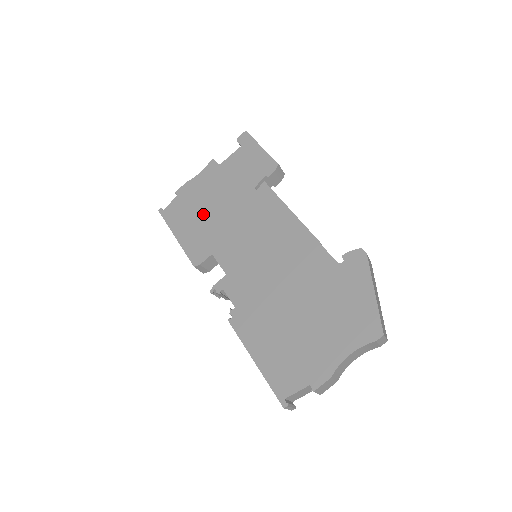
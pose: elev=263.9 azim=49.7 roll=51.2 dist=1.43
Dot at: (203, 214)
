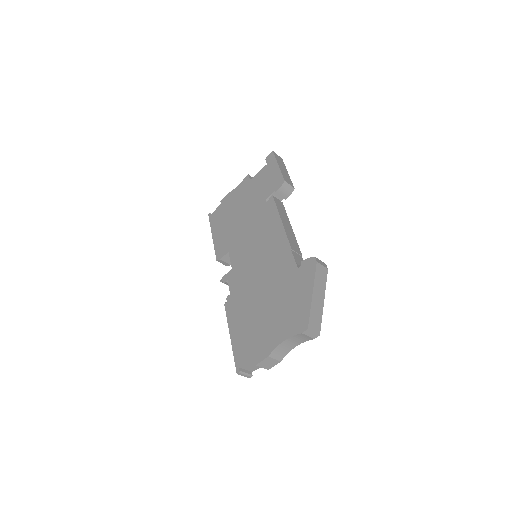
Dot at: (231, 220)
